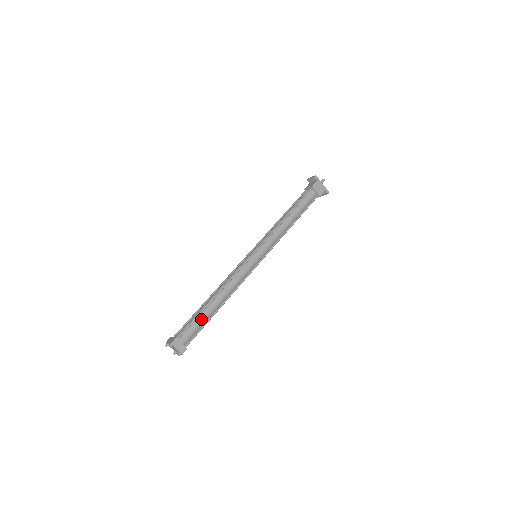
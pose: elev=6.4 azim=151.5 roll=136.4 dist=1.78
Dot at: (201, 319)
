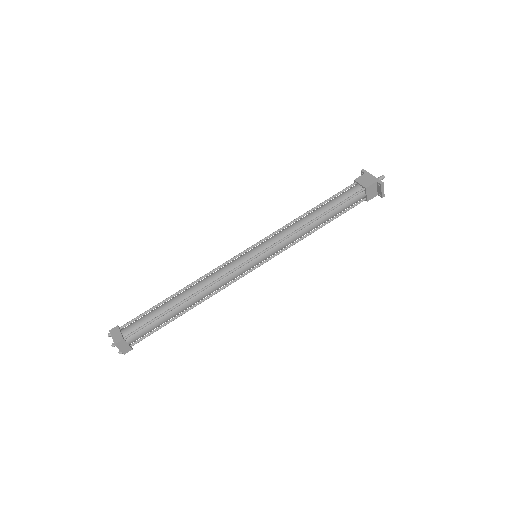
Dot at: (154, 311)
